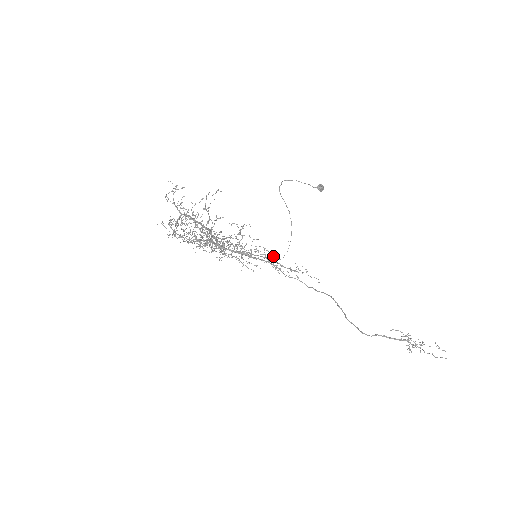
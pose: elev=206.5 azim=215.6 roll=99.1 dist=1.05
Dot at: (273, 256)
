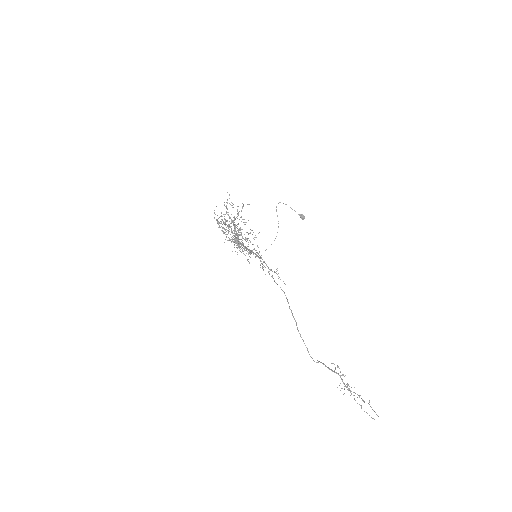
Dot at: occluded
